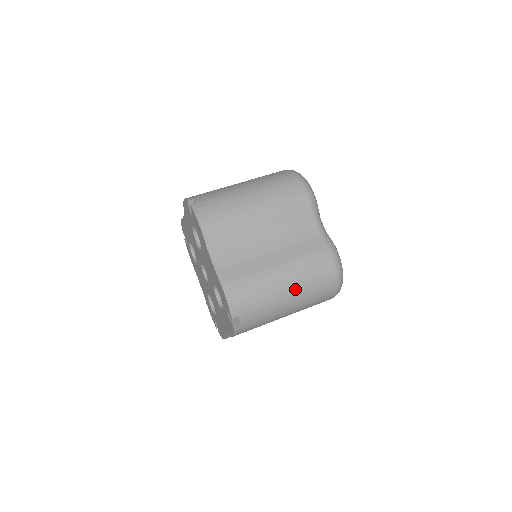
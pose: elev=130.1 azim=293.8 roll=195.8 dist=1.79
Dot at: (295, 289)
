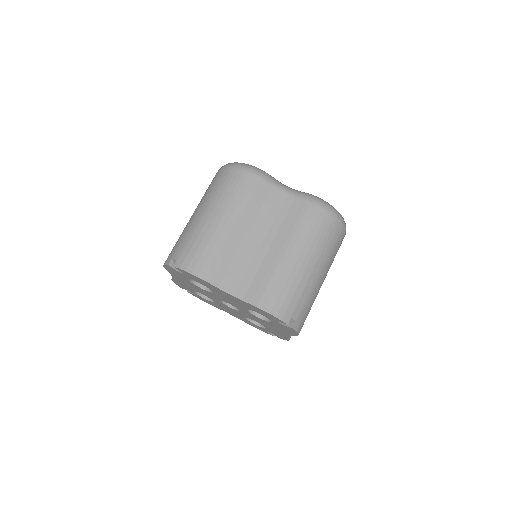
Dot at: (314, 257)
